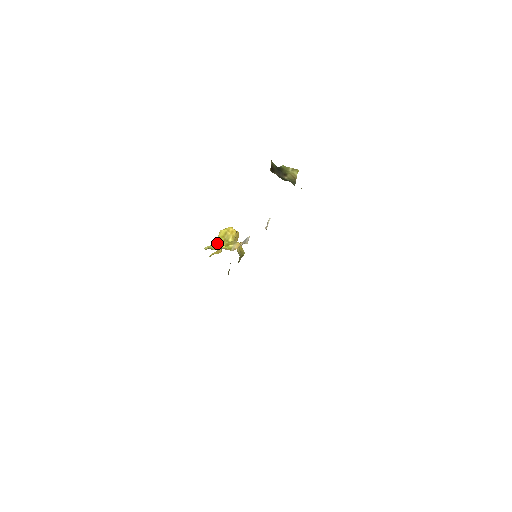
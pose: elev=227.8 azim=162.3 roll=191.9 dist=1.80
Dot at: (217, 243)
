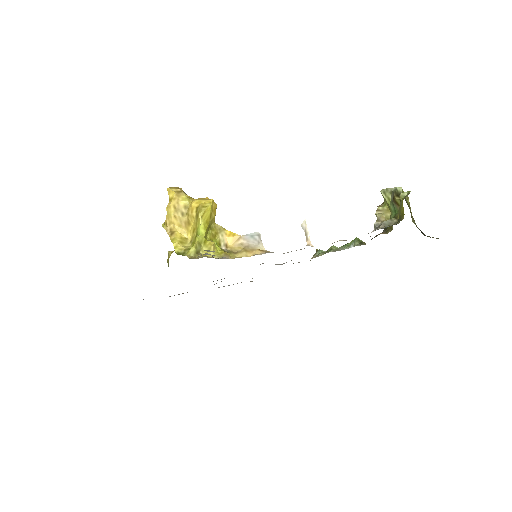
Dot at: (203, 238)
